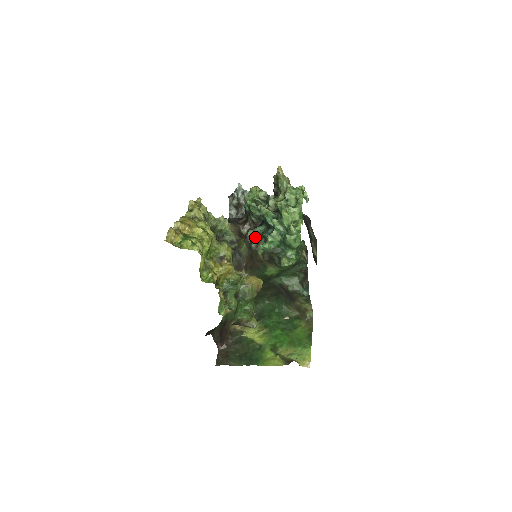
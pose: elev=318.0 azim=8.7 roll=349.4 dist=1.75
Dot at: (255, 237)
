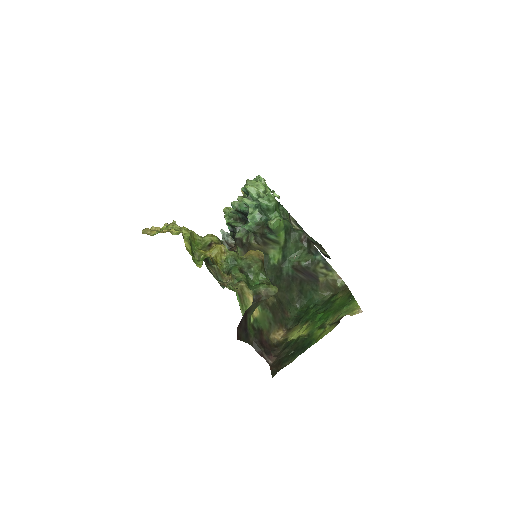
Dot at: (243, 235)
